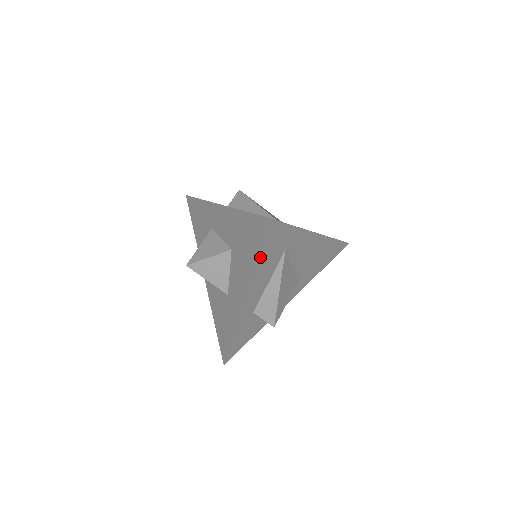
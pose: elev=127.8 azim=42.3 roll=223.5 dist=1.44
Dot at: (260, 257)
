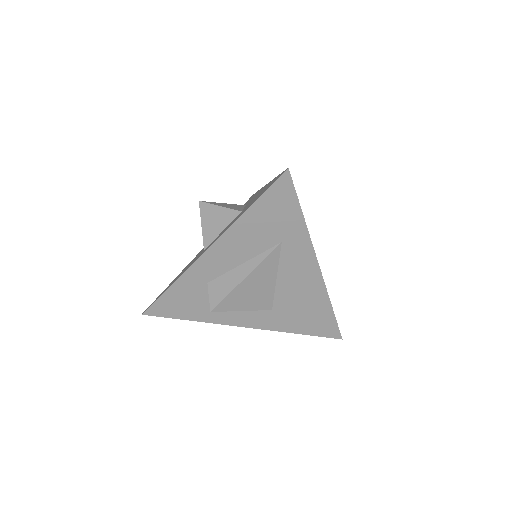
Dot at: (256, 214)
